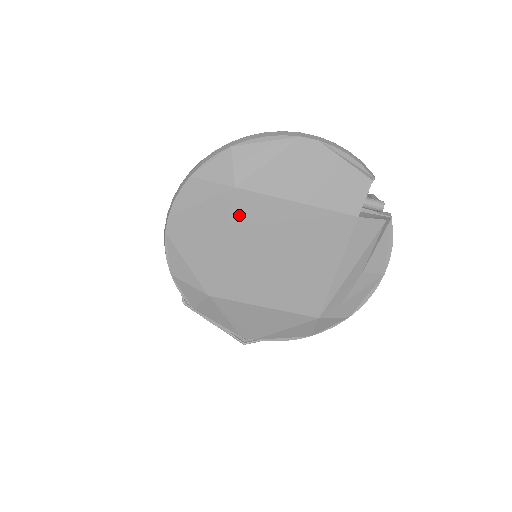
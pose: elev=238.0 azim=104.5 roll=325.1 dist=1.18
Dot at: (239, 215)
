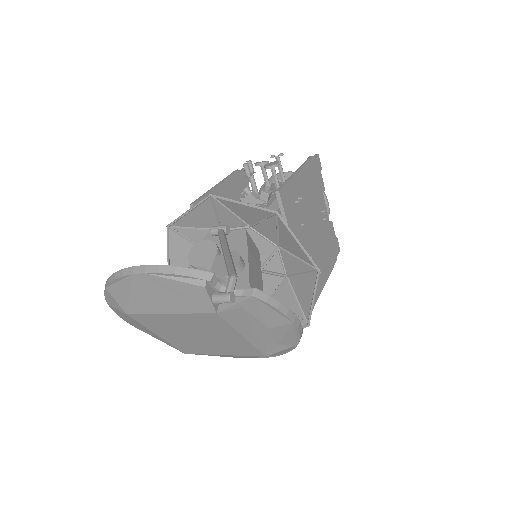
Dot at: (147, 324)
